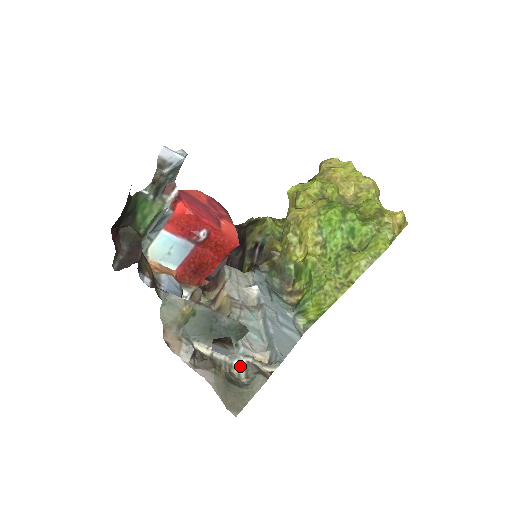
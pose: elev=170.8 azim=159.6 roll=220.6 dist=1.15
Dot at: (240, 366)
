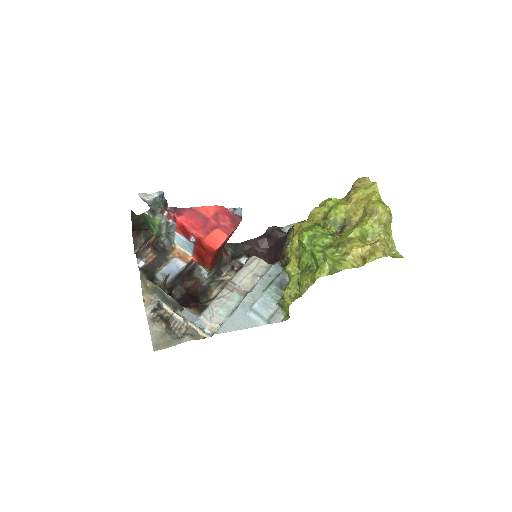
Dot at: (187, 327)
